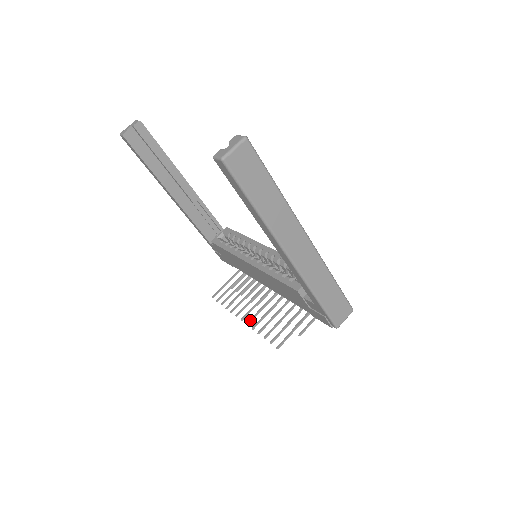
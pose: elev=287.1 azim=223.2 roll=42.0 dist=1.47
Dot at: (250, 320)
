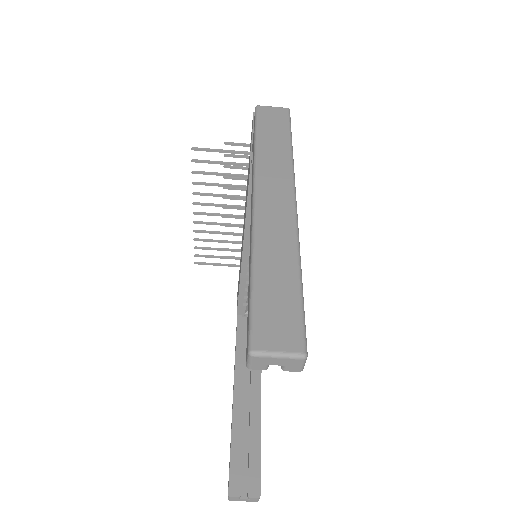
Dot at: occluded
